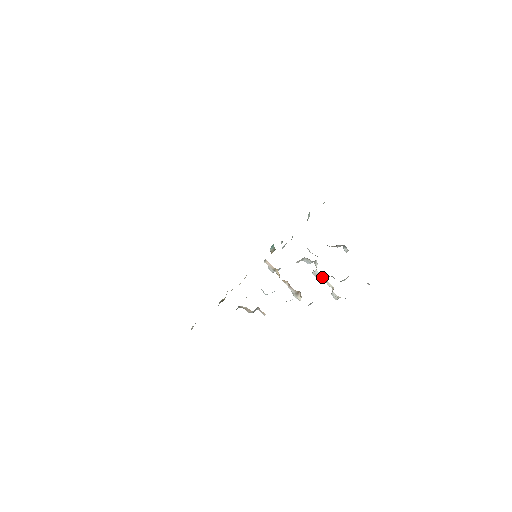
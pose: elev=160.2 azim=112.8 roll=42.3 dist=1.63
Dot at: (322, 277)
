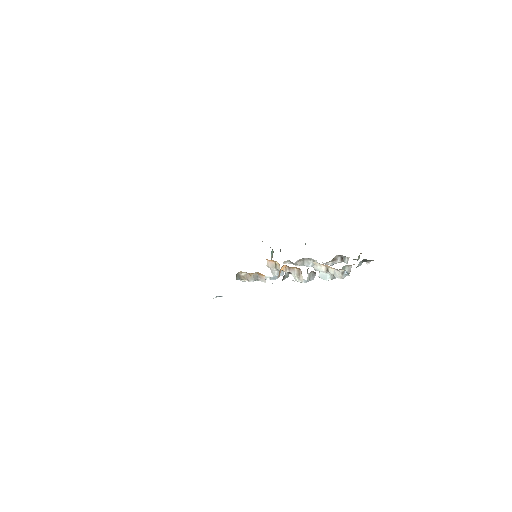
Dot at: (326, 276)
